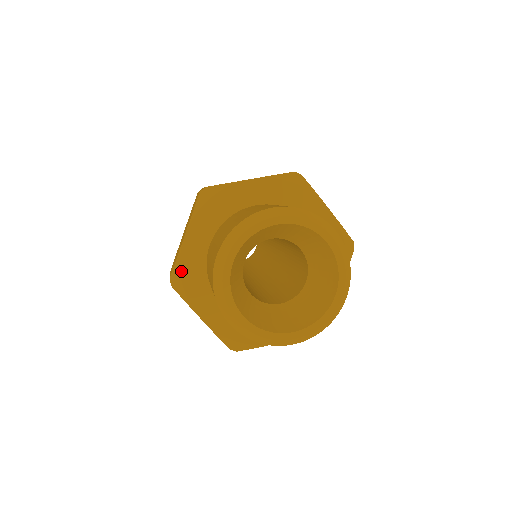
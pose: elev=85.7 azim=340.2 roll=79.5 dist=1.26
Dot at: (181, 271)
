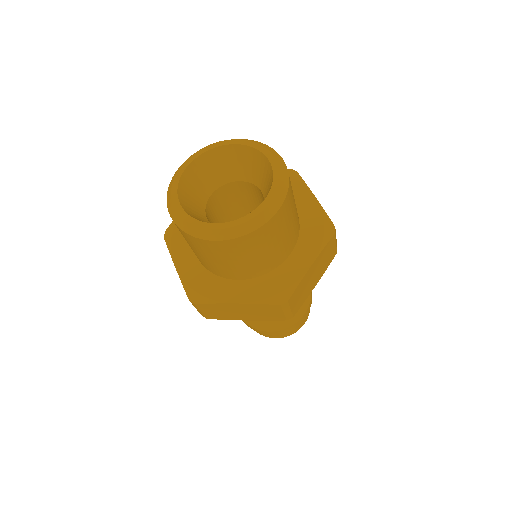
Dot at: (175, 226)
